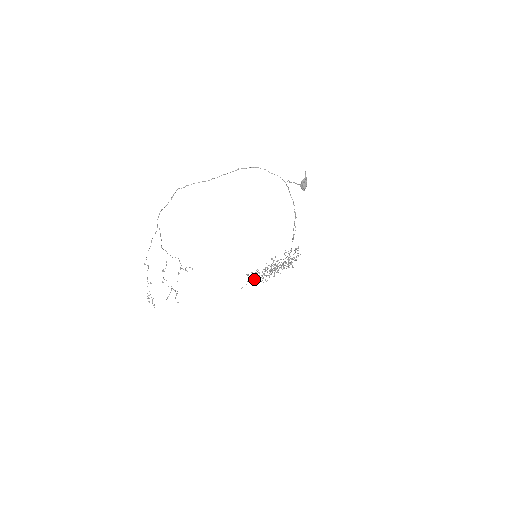
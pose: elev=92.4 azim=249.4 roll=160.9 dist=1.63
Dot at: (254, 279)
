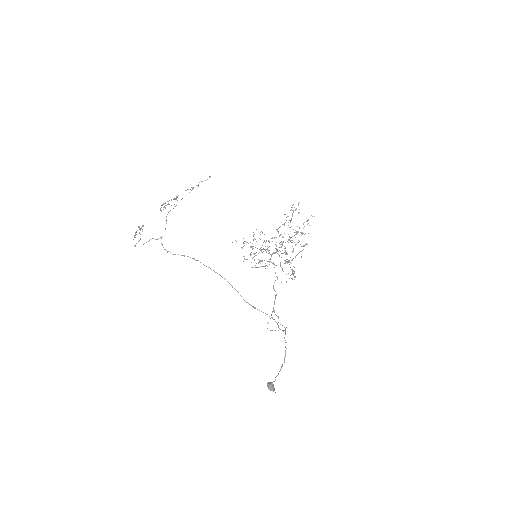
Dot at: occluded
